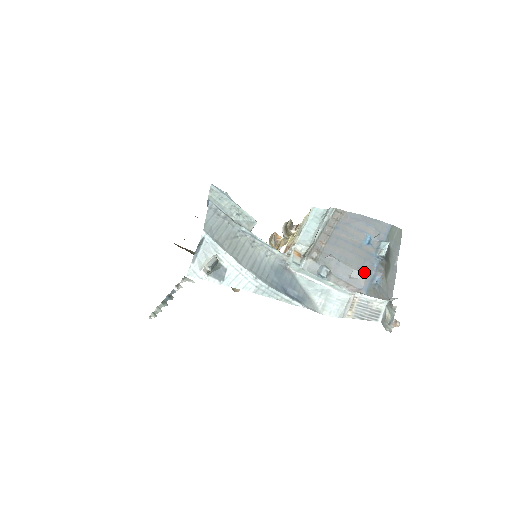
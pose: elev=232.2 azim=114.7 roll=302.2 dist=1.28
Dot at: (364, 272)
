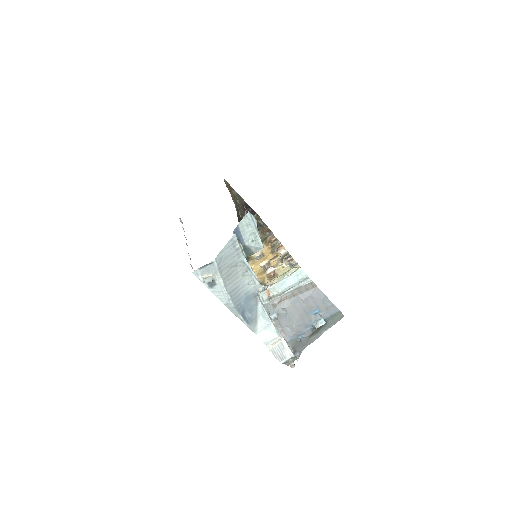
Dot at: (297, 330)
